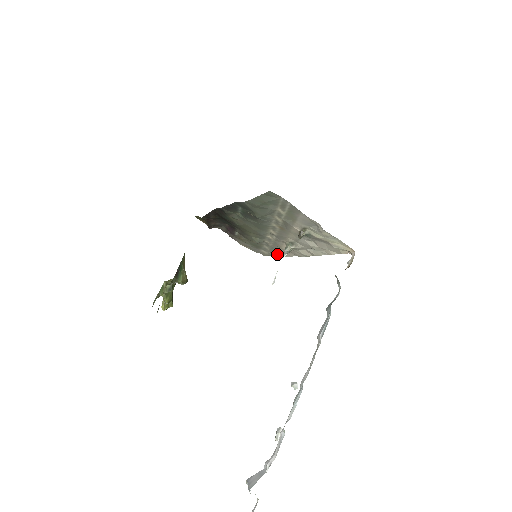
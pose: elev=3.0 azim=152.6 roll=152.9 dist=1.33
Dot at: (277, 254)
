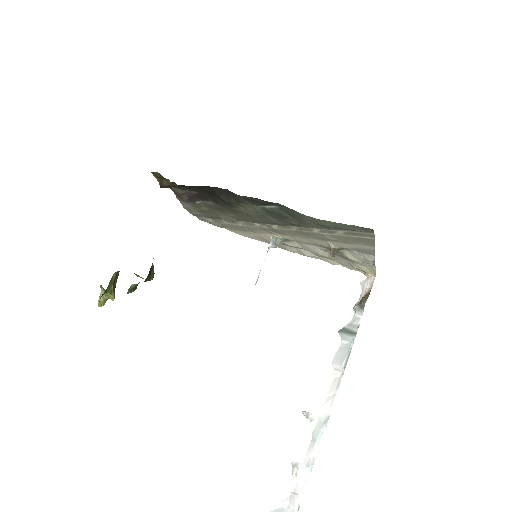
Dot at: (232, 229)
